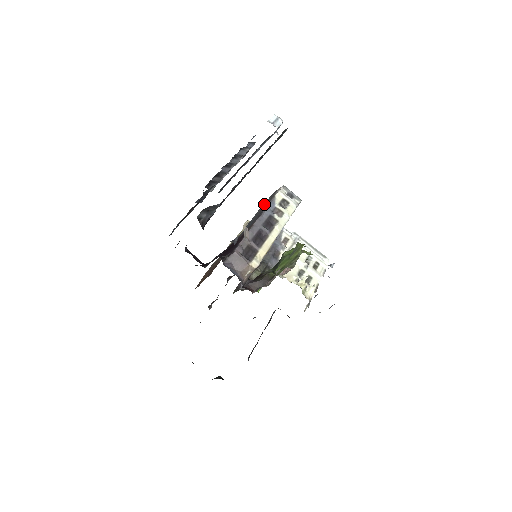
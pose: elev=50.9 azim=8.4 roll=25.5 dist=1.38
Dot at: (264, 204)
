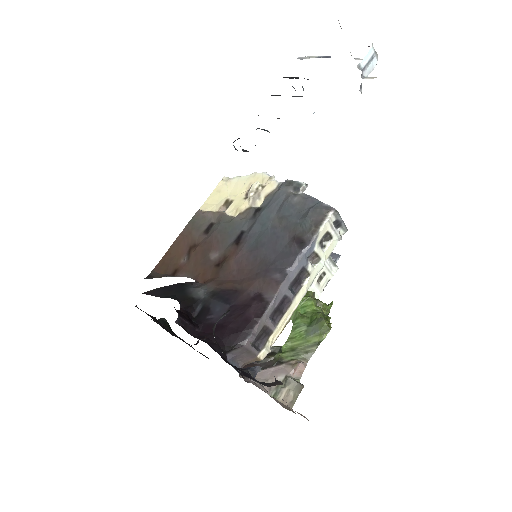
Dot at: (294, 202)
